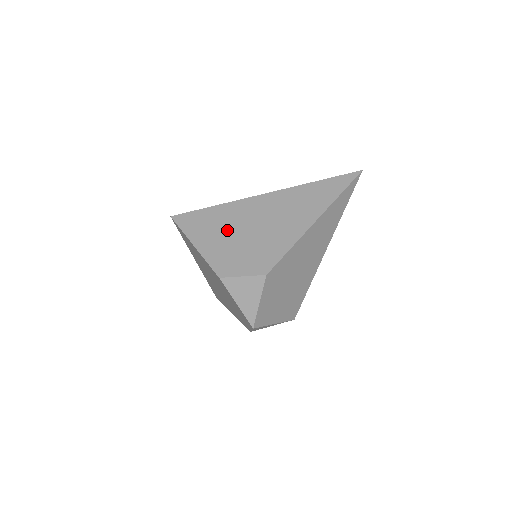
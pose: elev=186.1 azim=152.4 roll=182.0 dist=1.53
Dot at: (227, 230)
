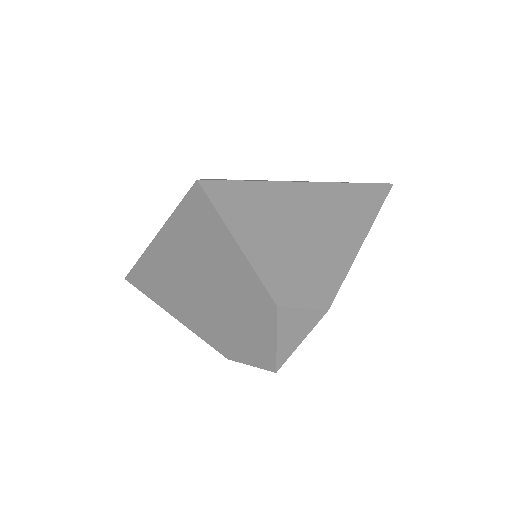
Dot at: (277, 228)
